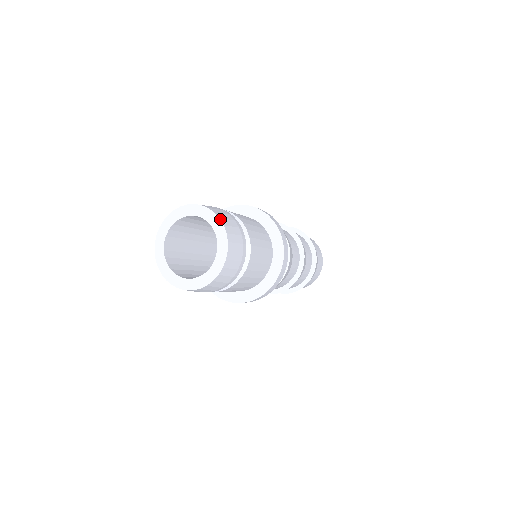
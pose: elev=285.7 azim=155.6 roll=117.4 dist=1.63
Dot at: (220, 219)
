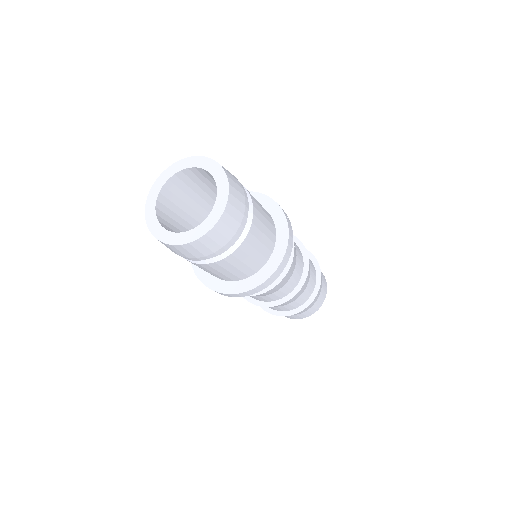
Dot at: (229, 193)
